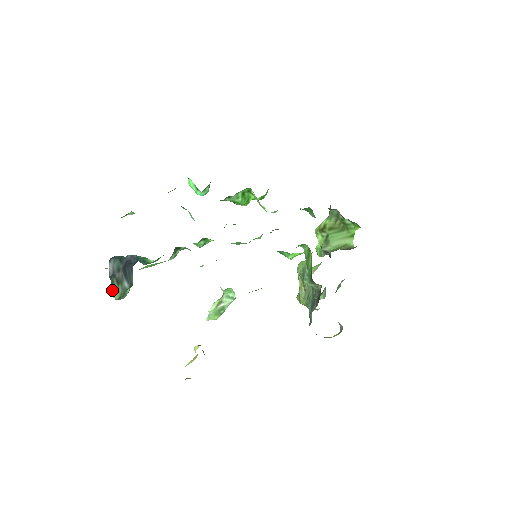
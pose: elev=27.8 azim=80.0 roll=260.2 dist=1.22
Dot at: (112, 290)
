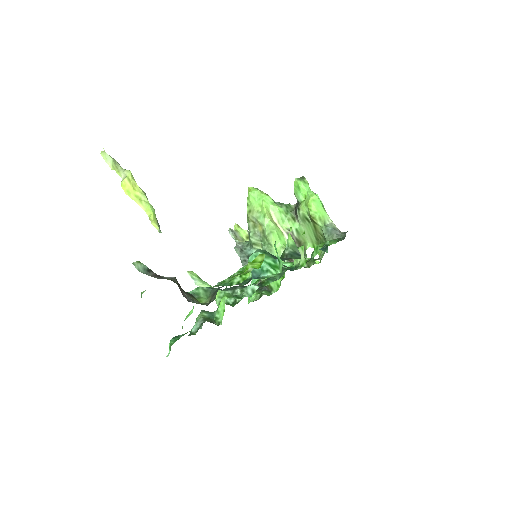
Dot at: occluded
